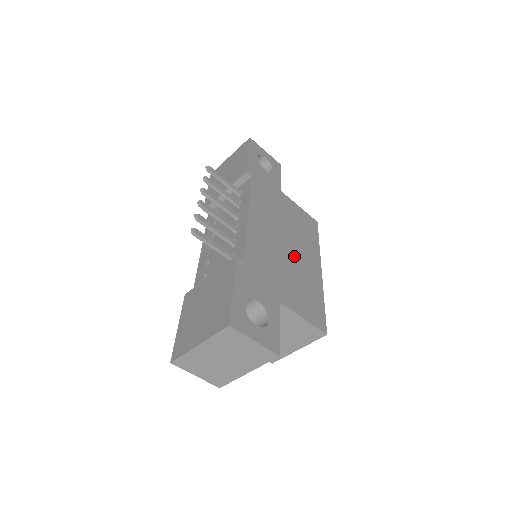
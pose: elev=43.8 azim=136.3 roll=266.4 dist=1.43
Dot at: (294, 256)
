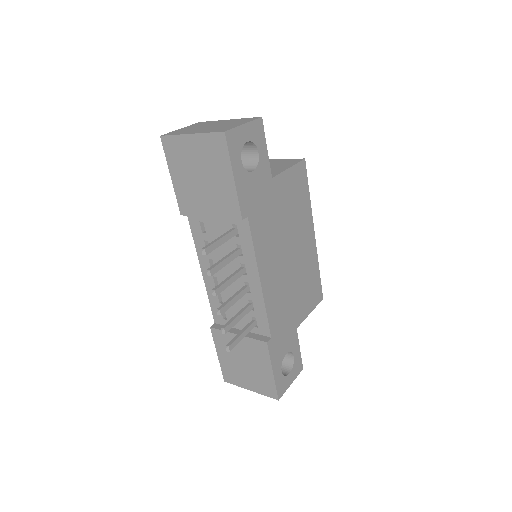
Dot at: (296, 259)
